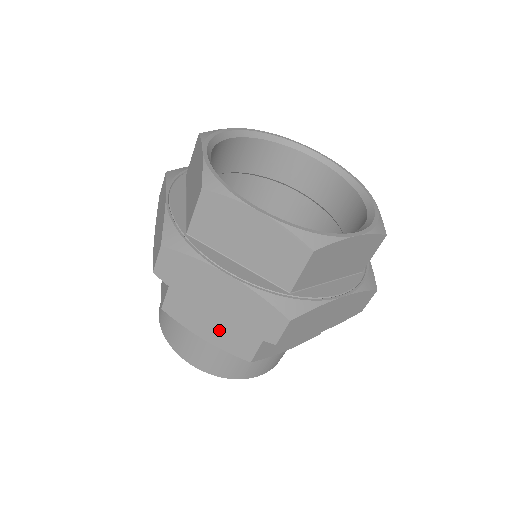
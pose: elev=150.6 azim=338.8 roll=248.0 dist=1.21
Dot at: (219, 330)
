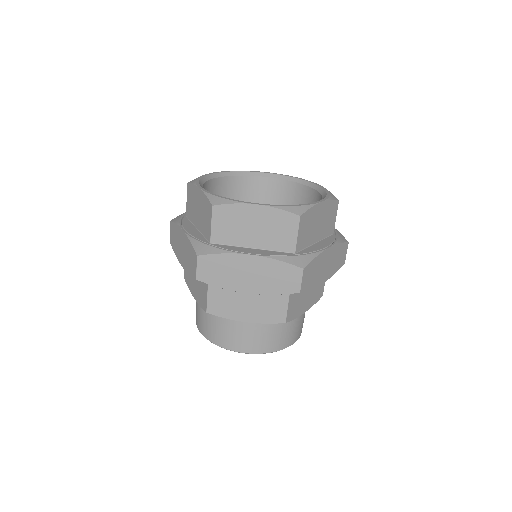
Dot at: (197, 287)
